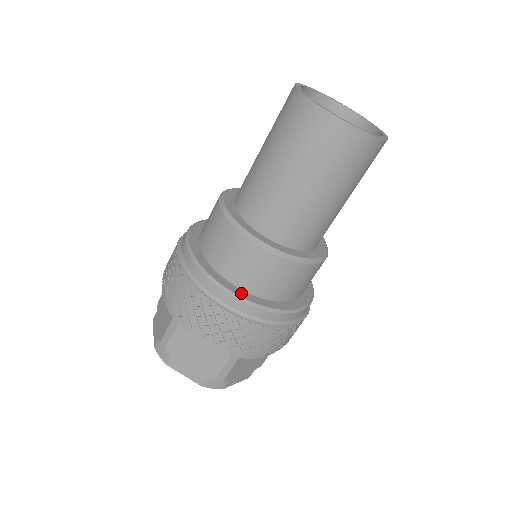
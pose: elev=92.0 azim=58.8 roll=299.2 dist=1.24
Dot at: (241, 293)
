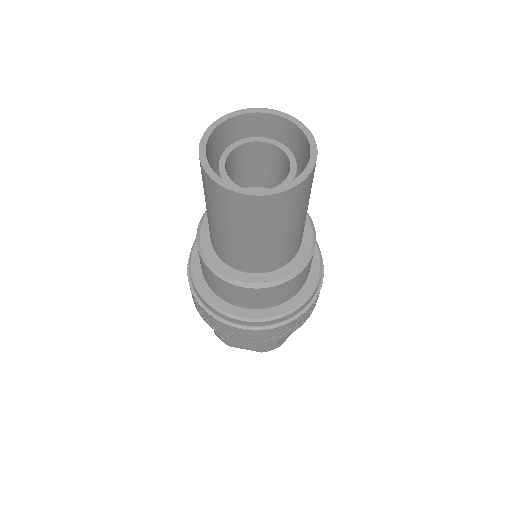
Dot at: (250, 314)
